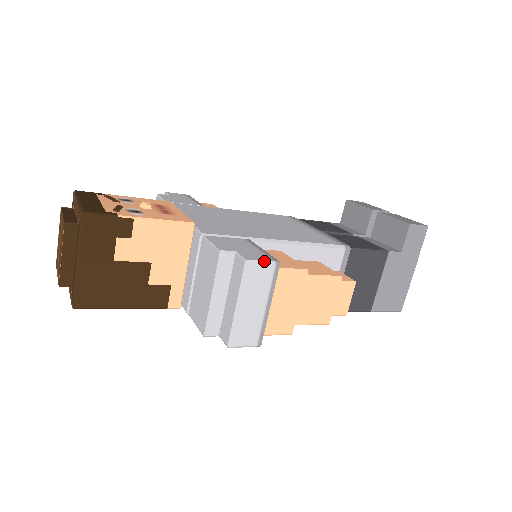
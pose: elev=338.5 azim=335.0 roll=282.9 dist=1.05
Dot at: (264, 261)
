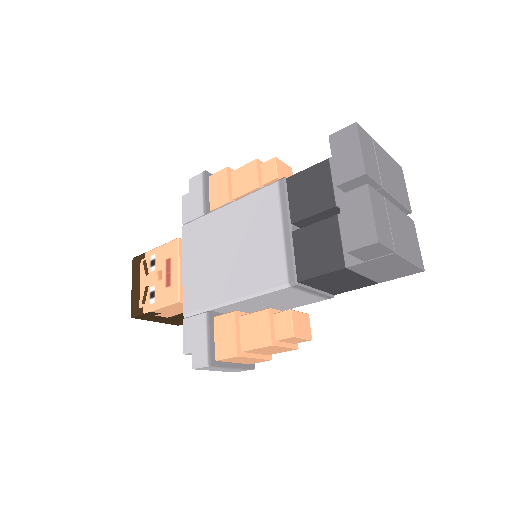
Dot at: (202, 366)
